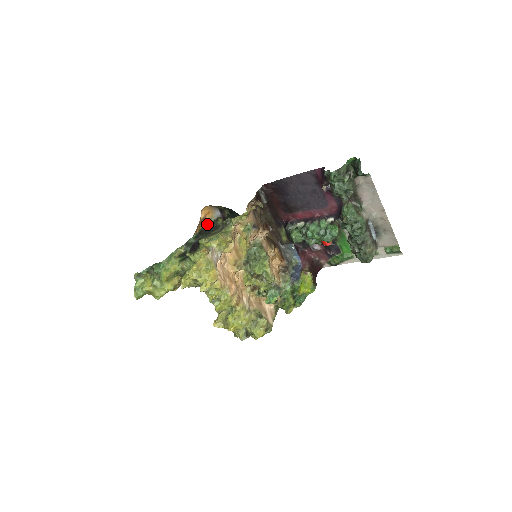
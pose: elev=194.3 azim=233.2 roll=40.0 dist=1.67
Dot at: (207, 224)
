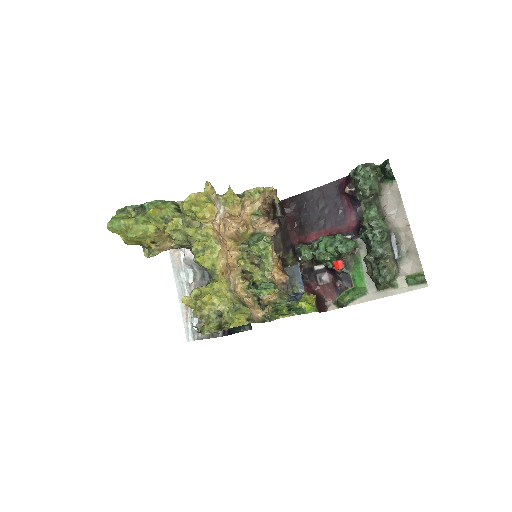
Dot at: occluded
